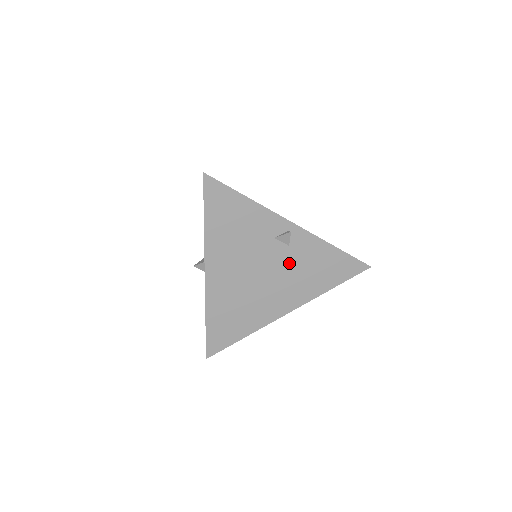
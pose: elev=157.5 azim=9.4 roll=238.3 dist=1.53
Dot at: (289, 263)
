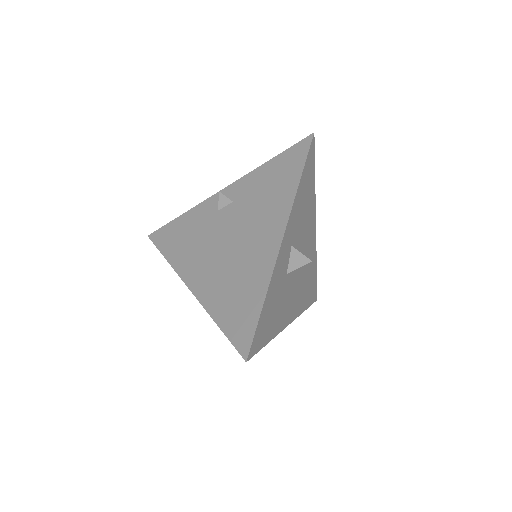
Dot at: (244, 209)
